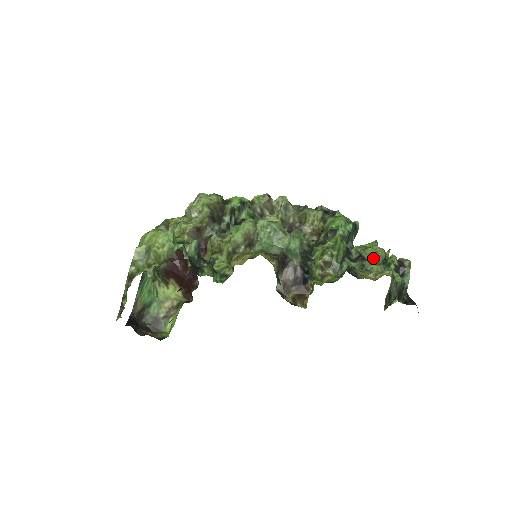
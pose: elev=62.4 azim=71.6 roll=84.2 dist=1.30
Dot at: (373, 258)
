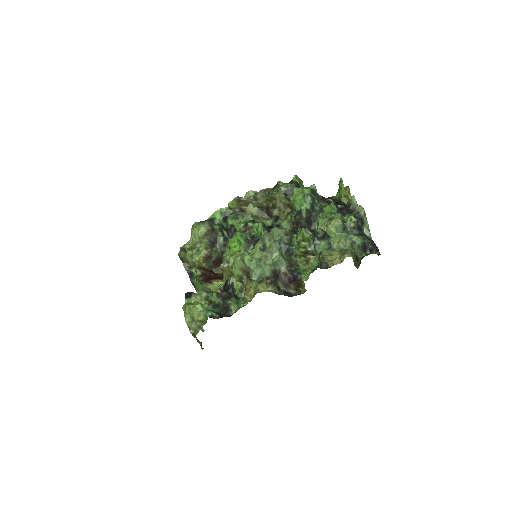
Dot at: (335, 234)
